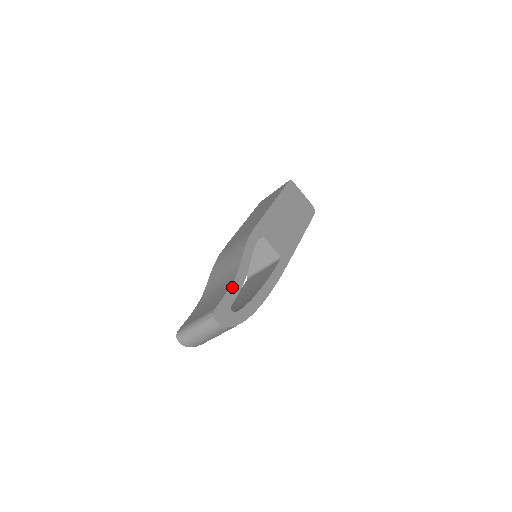
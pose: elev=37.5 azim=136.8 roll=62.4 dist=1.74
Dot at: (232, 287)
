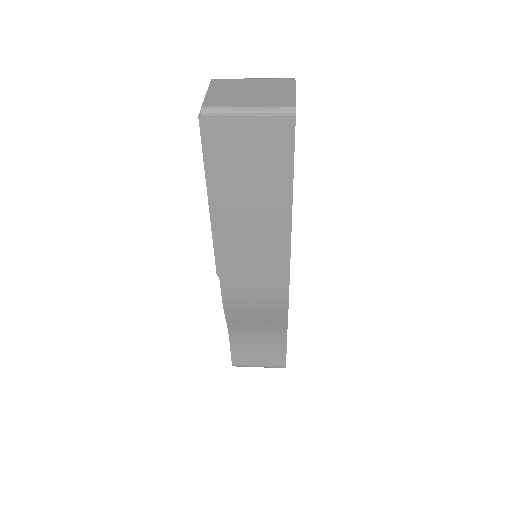
Dot at: occluded
